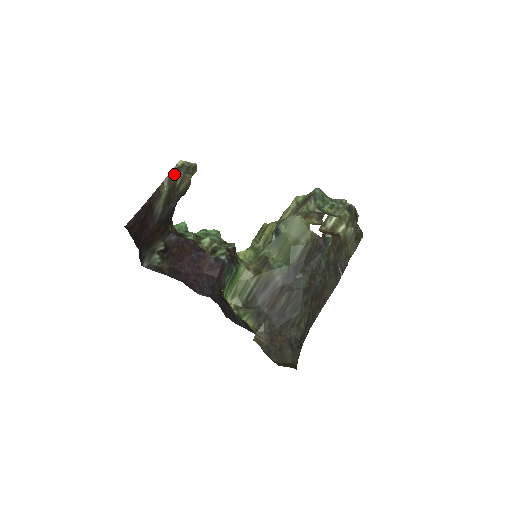
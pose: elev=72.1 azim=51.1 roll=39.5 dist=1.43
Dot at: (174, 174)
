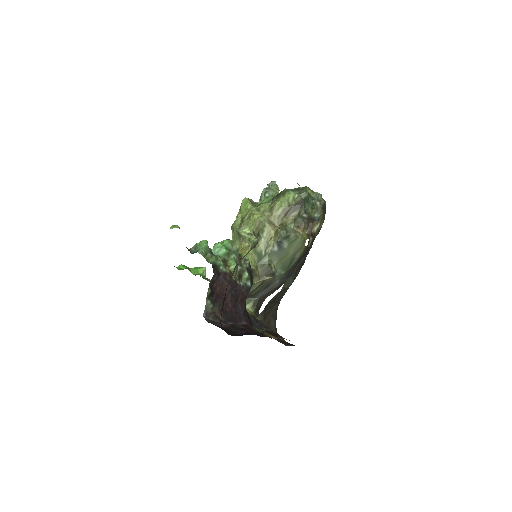
Dot at: occluded
